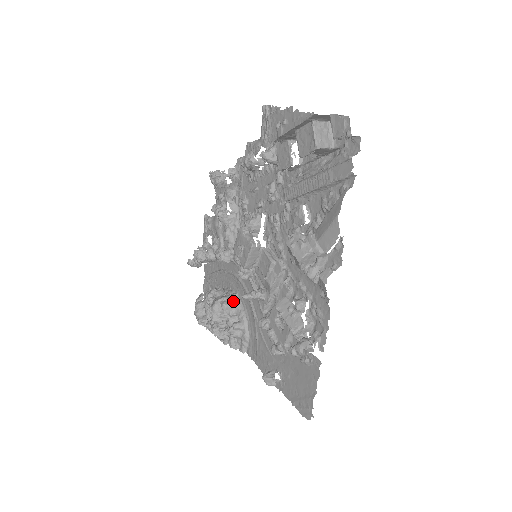
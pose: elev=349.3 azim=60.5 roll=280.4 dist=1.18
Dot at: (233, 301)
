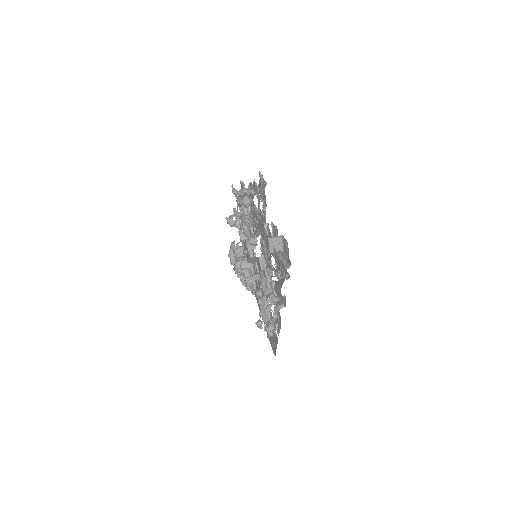
Dot at: (248, 265)
